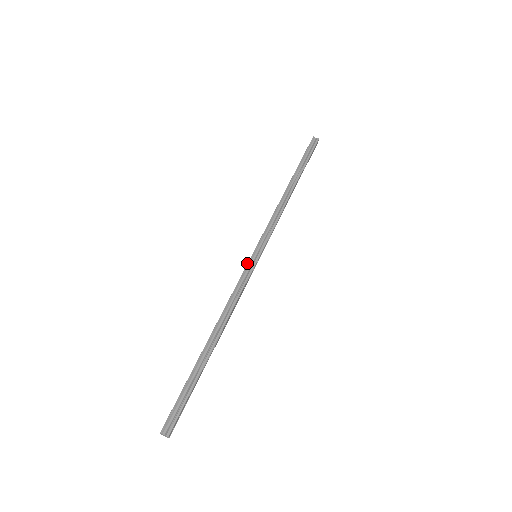
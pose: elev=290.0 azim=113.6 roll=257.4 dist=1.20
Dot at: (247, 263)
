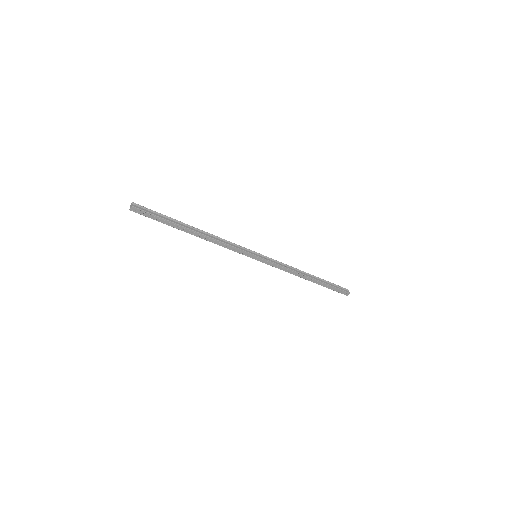
Dot at: (249, 249)
